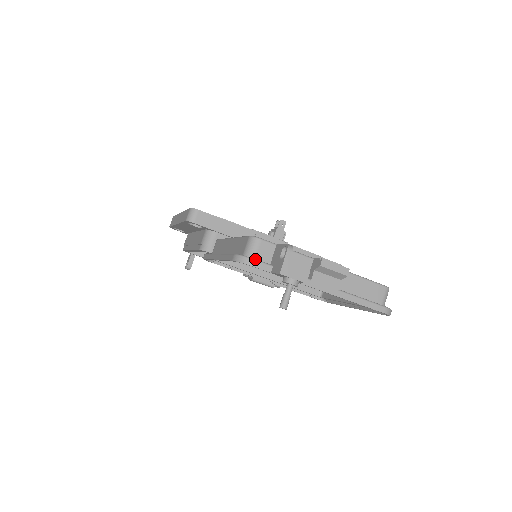
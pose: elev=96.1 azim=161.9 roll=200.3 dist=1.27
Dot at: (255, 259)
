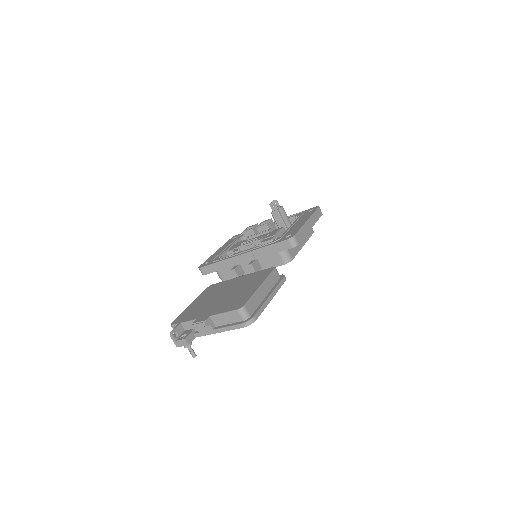
Dot at: occluded
